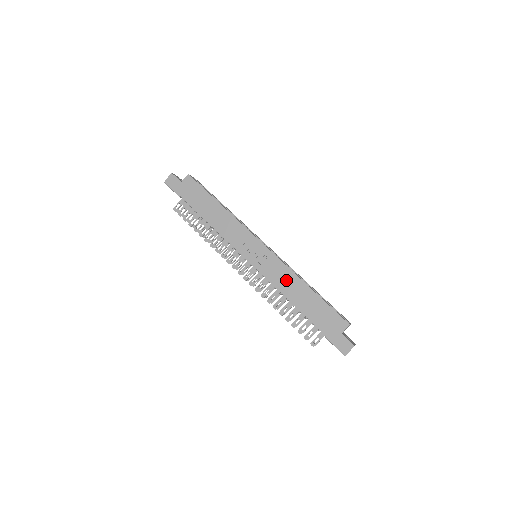
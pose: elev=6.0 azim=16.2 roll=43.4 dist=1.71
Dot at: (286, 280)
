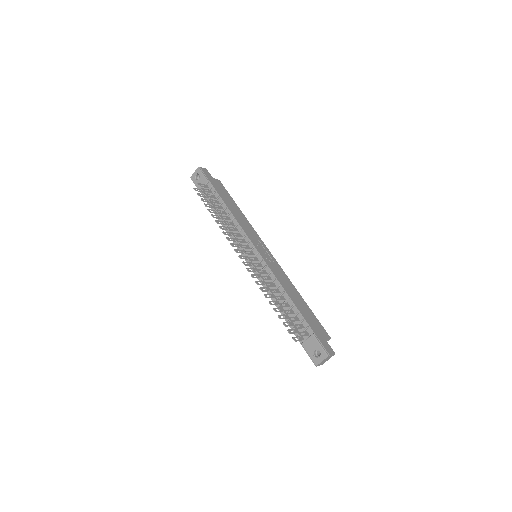
Dot at: (285, 280)
